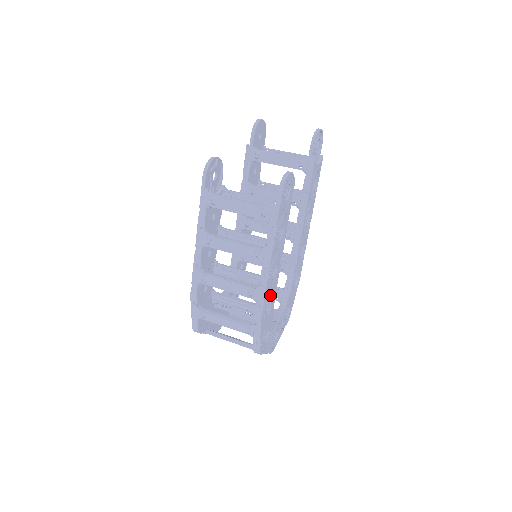
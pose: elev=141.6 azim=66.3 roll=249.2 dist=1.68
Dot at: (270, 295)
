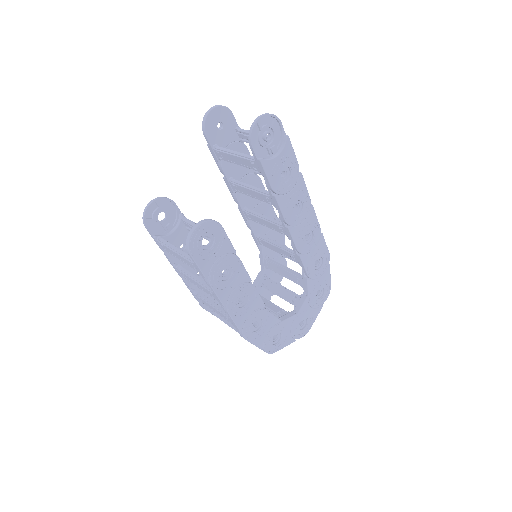
Dot at: (251, 316)
